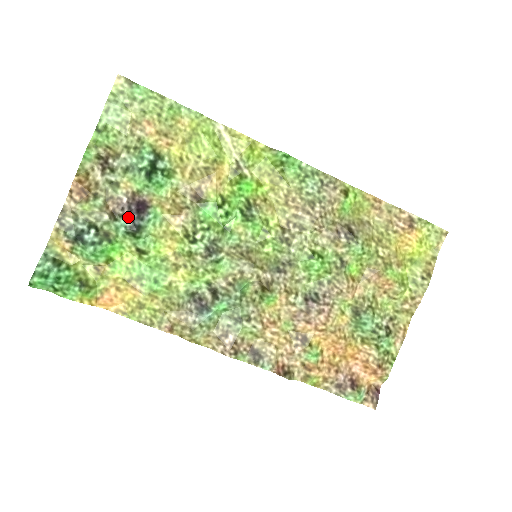
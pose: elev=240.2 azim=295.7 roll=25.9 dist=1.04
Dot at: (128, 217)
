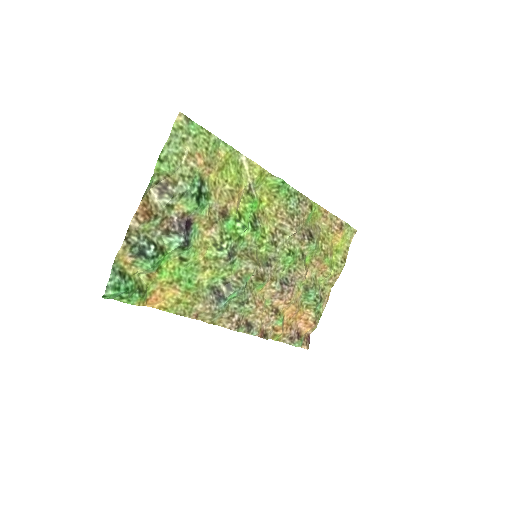
Dot at: (182, 235)
